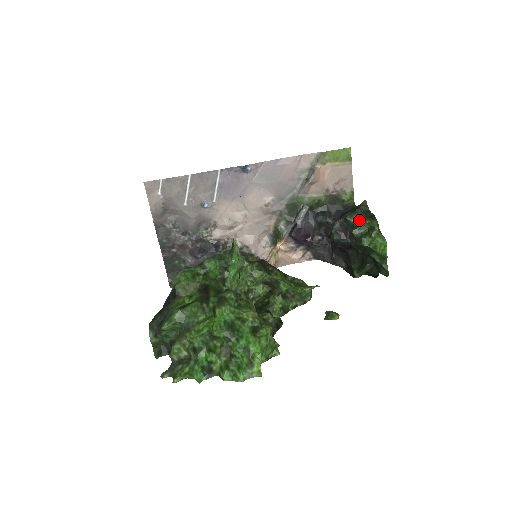
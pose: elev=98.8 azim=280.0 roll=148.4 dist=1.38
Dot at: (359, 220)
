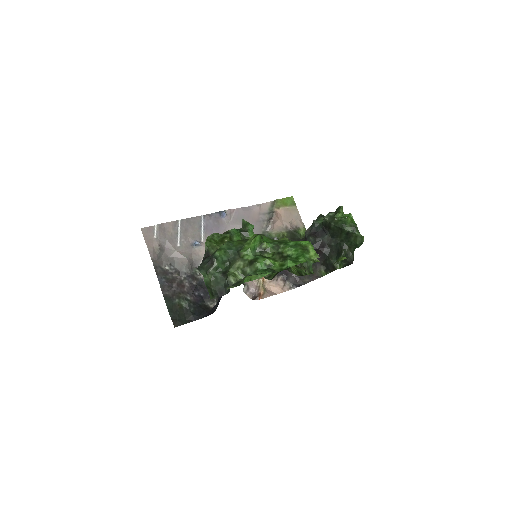
Dot at: occluded
